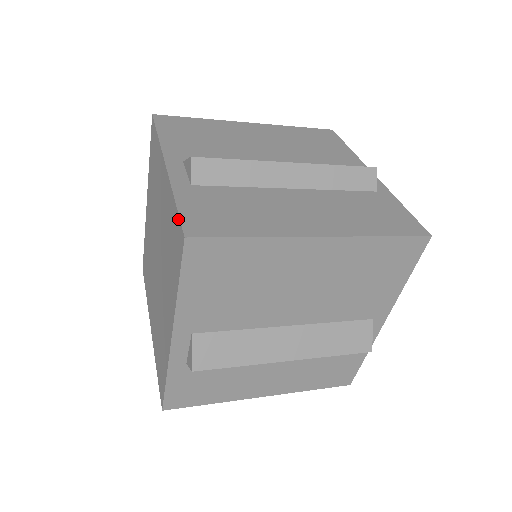
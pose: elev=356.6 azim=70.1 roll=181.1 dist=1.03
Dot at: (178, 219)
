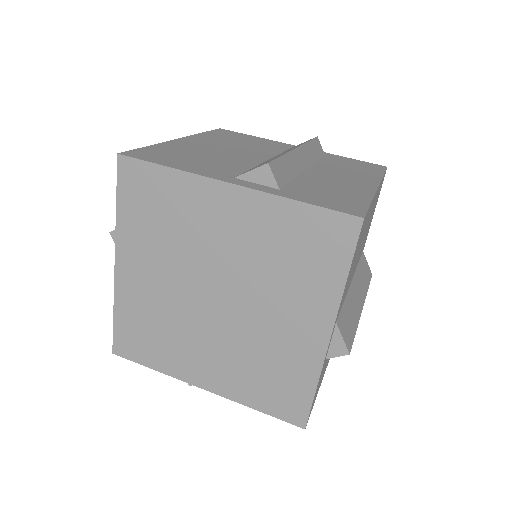
Dot at: (328, 213)
